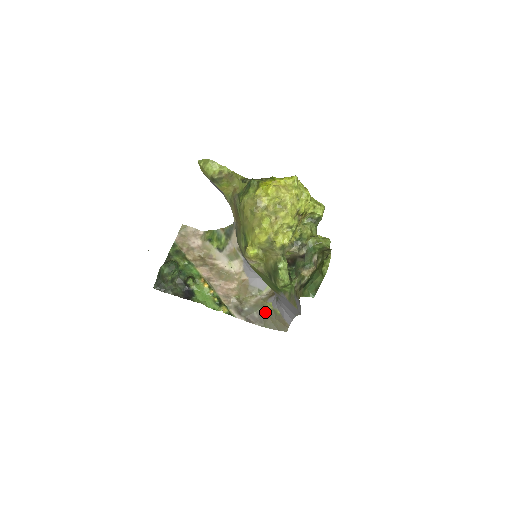
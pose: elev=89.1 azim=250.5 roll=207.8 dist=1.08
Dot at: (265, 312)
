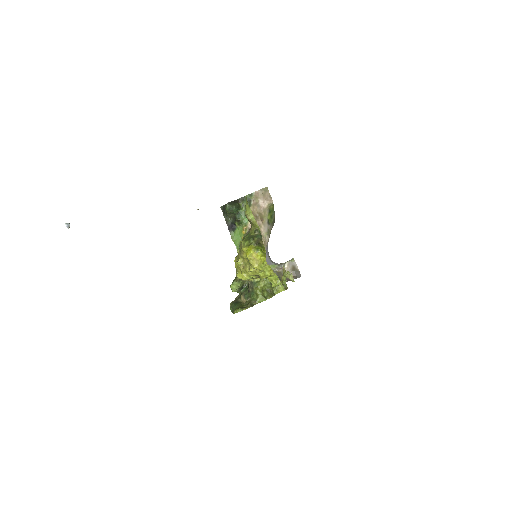
Dot at: occluded
